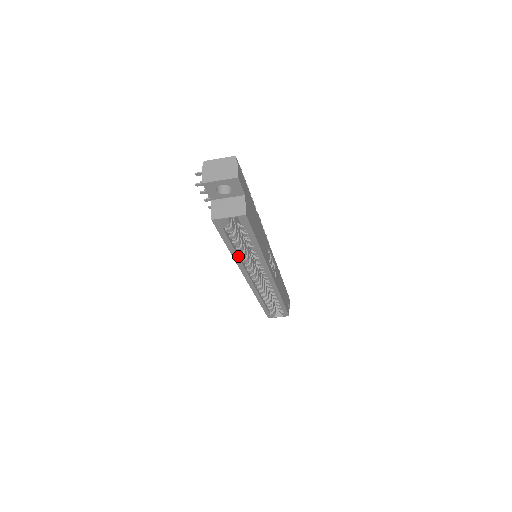
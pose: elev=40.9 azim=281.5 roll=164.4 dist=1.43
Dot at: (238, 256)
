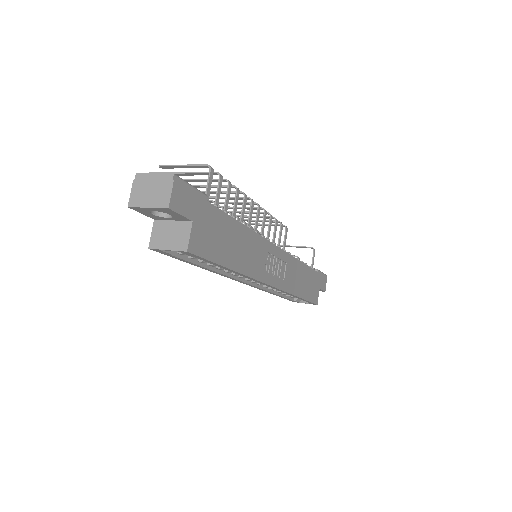
Dot at: (213, 270)
